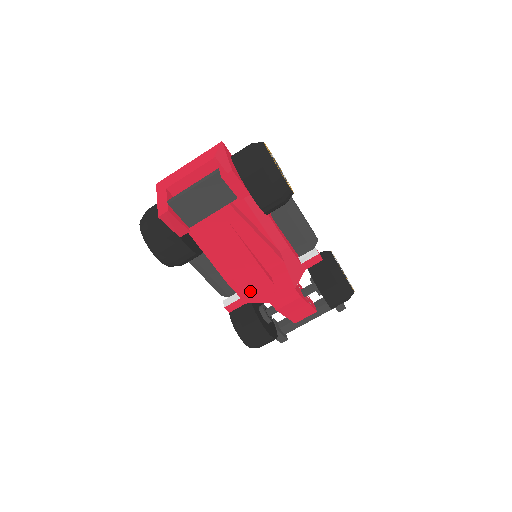
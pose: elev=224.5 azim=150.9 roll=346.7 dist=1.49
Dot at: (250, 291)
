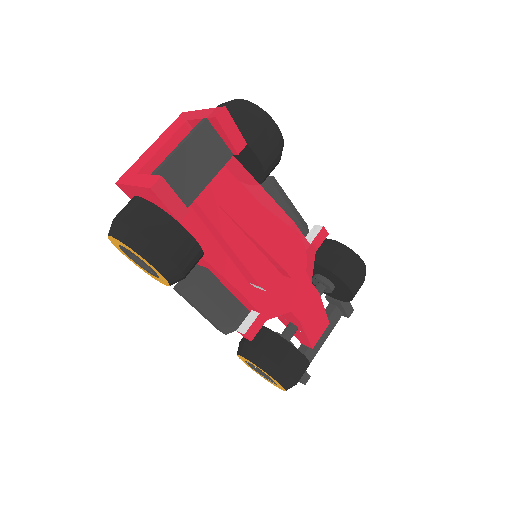
Dot at: (274, 289)
